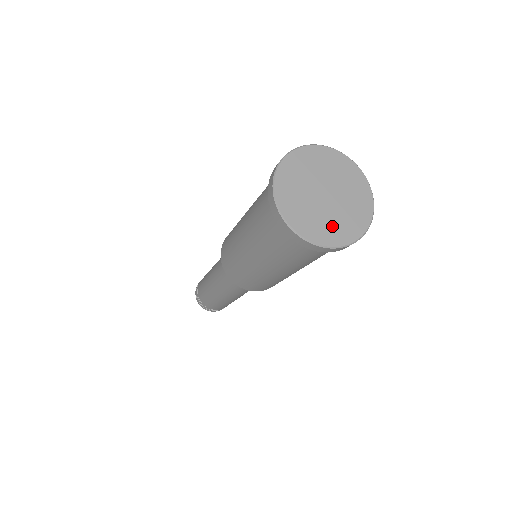
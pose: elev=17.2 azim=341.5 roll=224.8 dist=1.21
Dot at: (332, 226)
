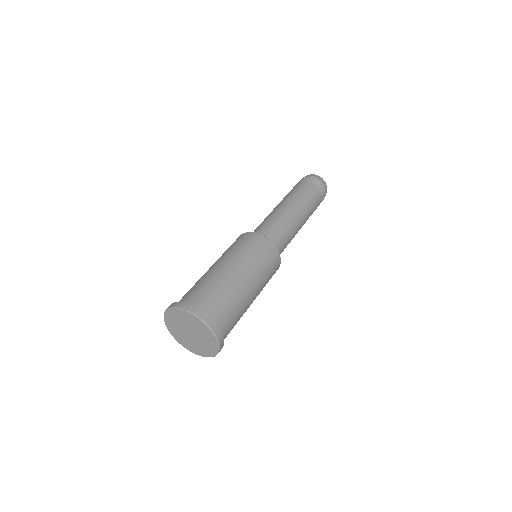
Dot at: (194, 346)
